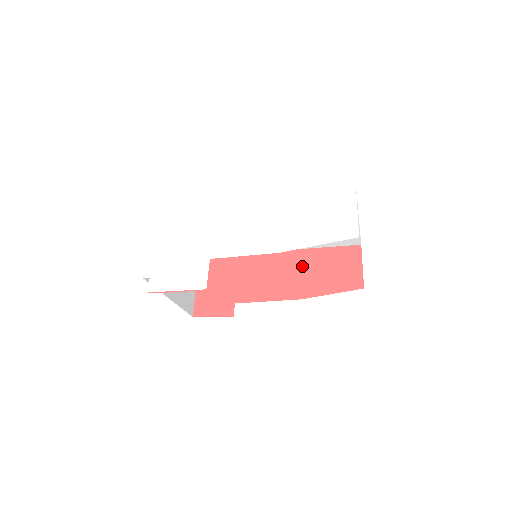
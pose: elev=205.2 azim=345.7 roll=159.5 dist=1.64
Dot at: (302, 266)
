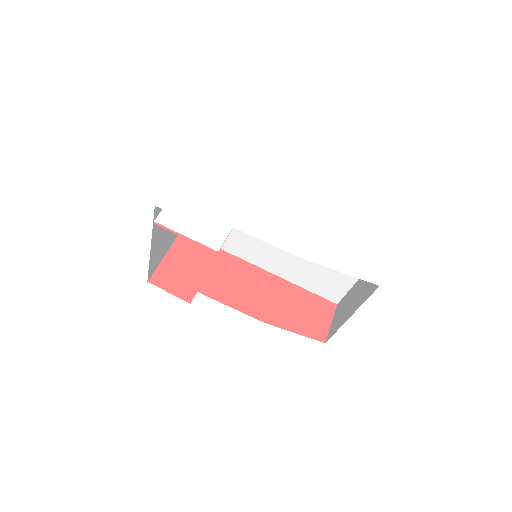
Dot at: (277, 293)
